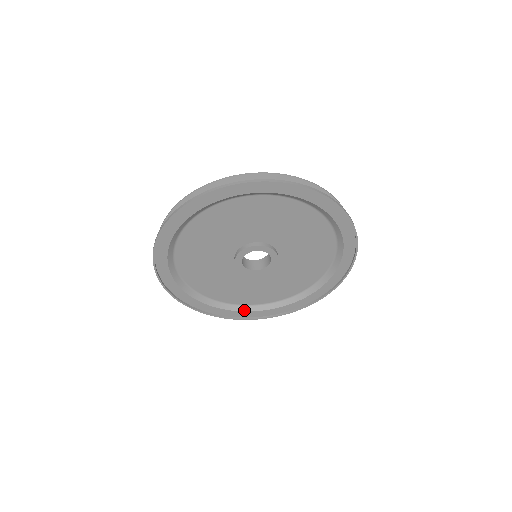
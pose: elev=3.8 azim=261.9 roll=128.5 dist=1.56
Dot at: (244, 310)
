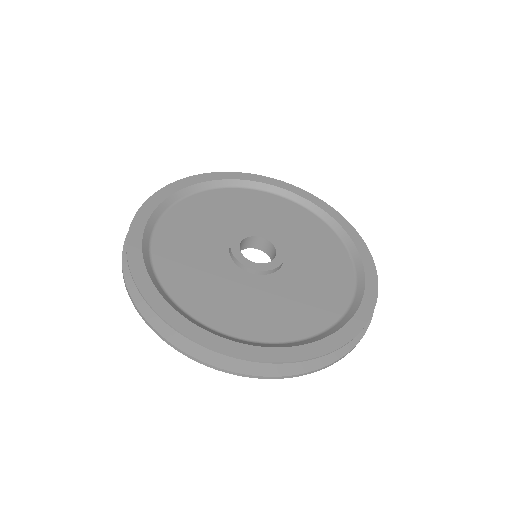
Dot at: occluded
